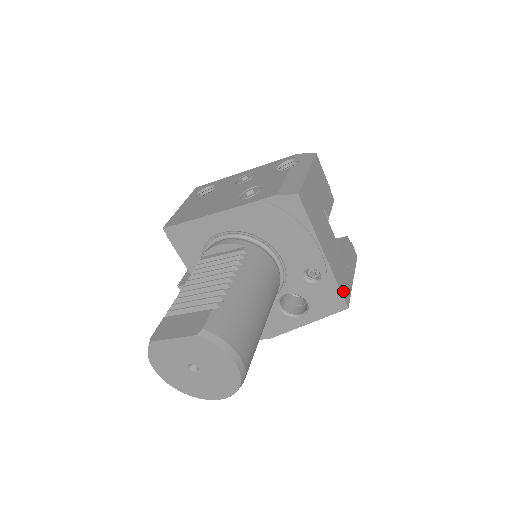
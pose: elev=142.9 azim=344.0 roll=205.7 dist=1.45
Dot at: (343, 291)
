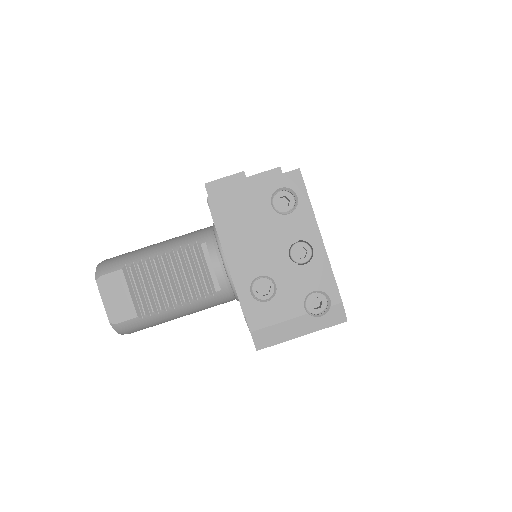
Dot at: occluded
